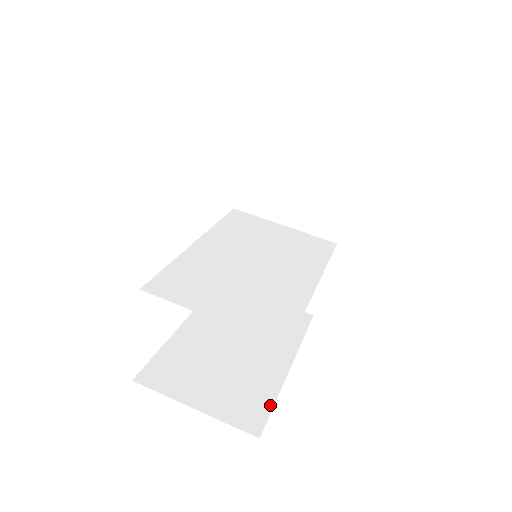
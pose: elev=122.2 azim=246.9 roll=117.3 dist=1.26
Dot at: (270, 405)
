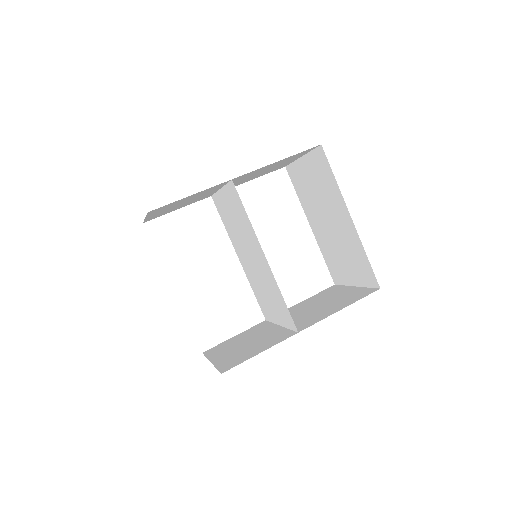
Dot at: occluded
